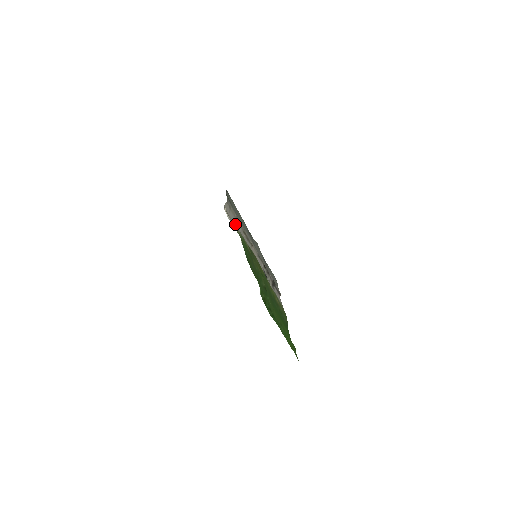
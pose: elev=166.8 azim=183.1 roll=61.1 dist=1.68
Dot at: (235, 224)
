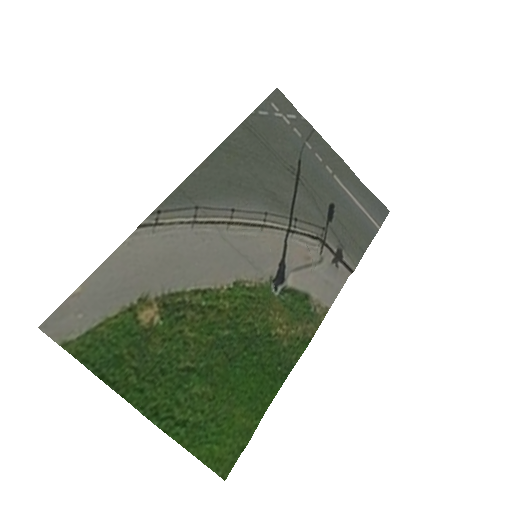
Dot at: (135, 276)
